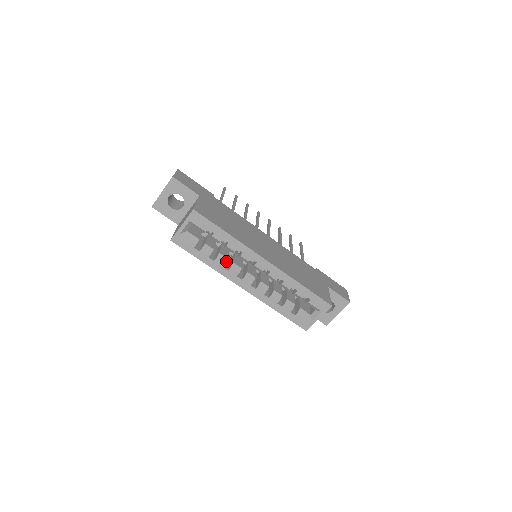
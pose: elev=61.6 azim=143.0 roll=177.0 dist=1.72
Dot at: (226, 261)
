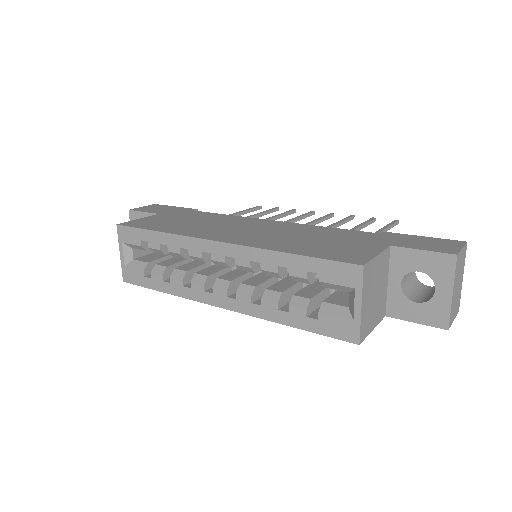
Dot at: (184, 275)
